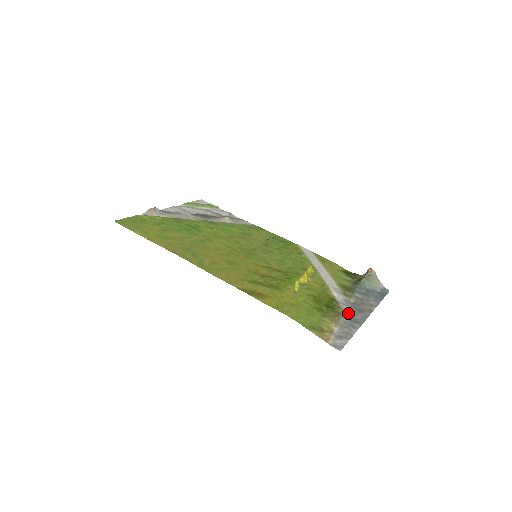
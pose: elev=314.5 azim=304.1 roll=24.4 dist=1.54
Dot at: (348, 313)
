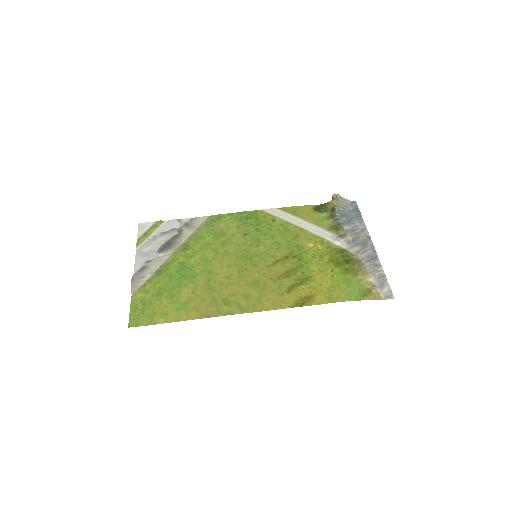
Dot at: (361, 255)
